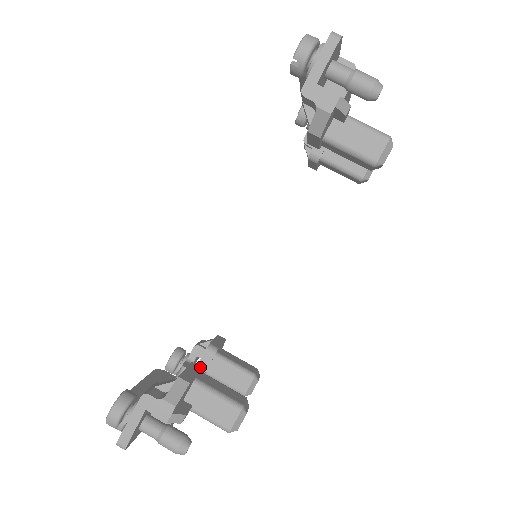
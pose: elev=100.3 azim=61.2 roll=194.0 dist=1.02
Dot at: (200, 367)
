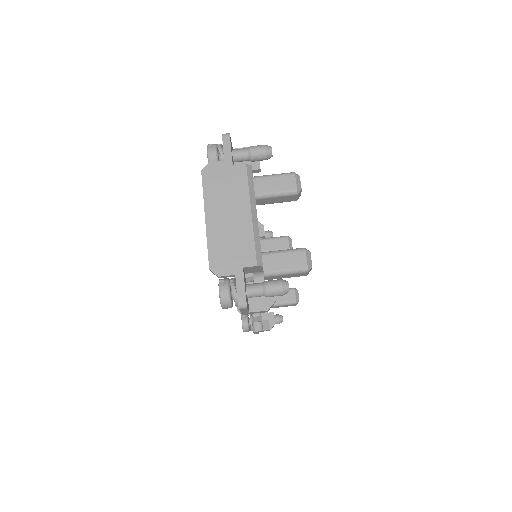
Dot at: occluded
